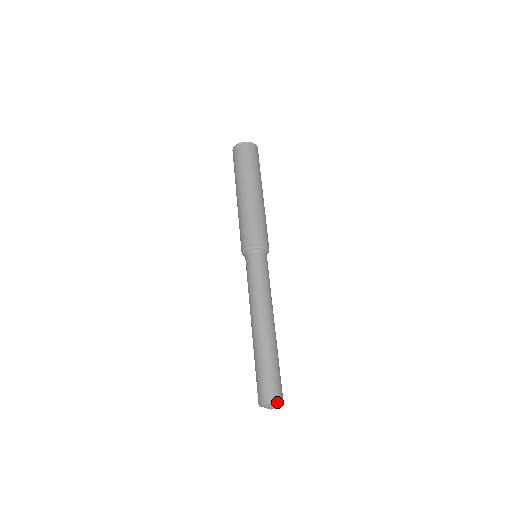
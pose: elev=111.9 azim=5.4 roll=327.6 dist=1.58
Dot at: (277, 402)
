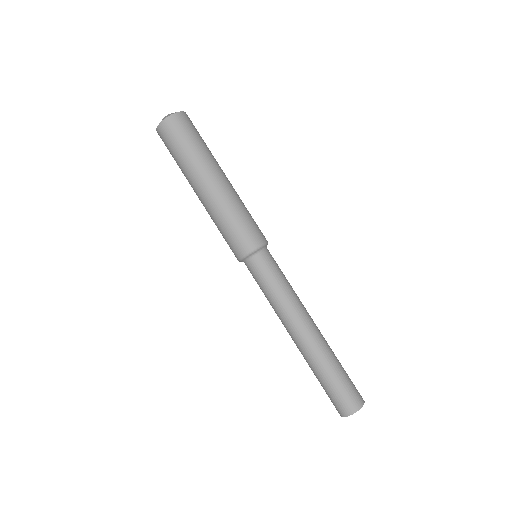
Dot at: (359, 409)
